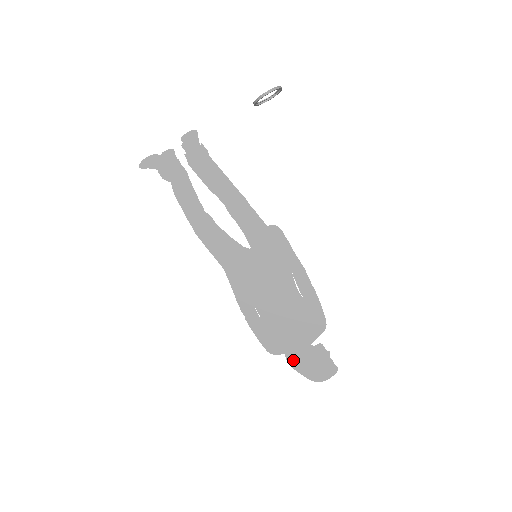
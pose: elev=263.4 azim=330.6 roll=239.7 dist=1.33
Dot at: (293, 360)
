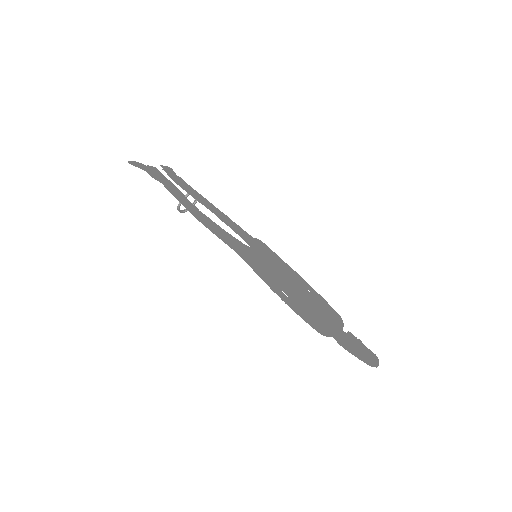
Dot at: (342, 344)
